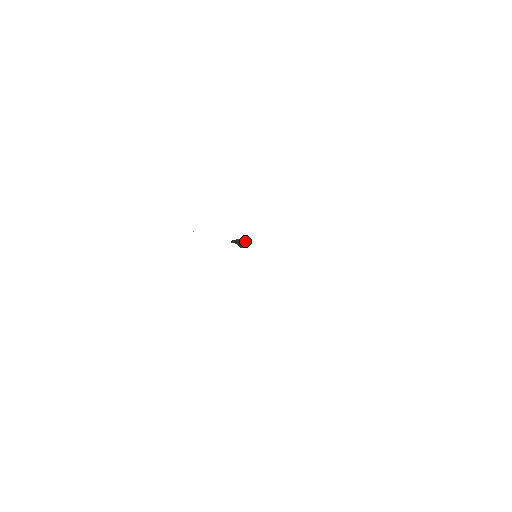
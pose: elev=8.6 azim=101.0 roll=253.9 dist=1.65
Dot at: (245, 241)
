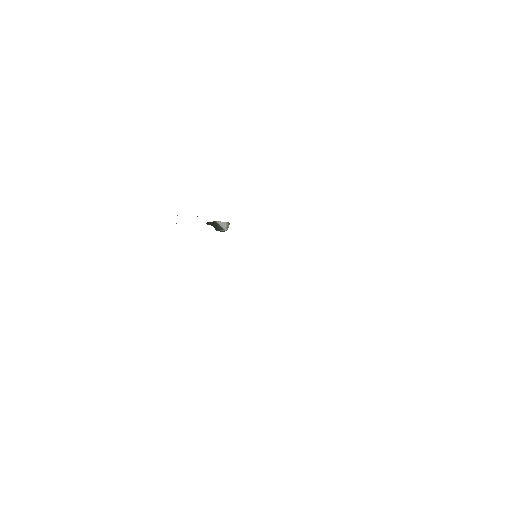
Dot at: (224, 224)
